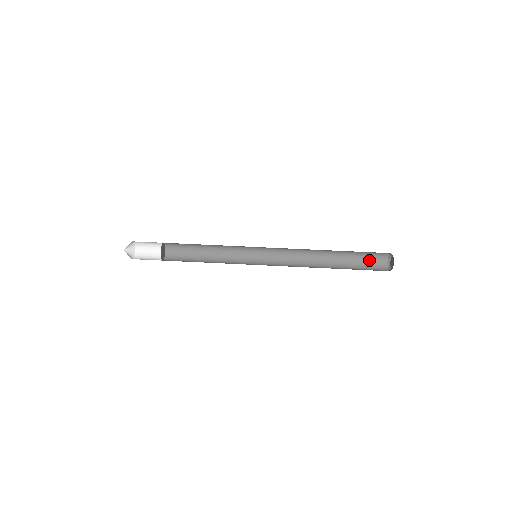
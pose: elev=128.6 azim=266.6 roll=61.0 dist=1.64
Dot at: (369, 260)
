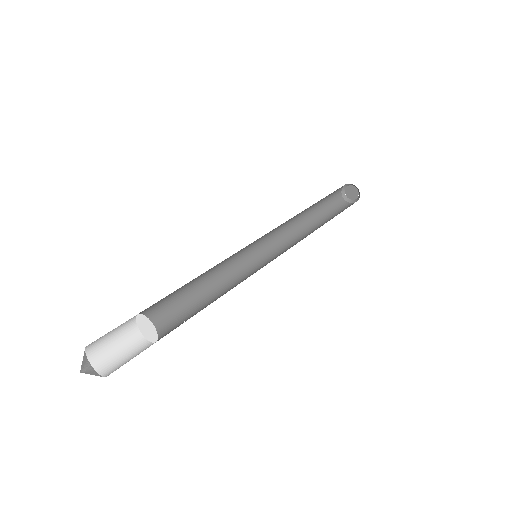
Dot at: (331, 195)
